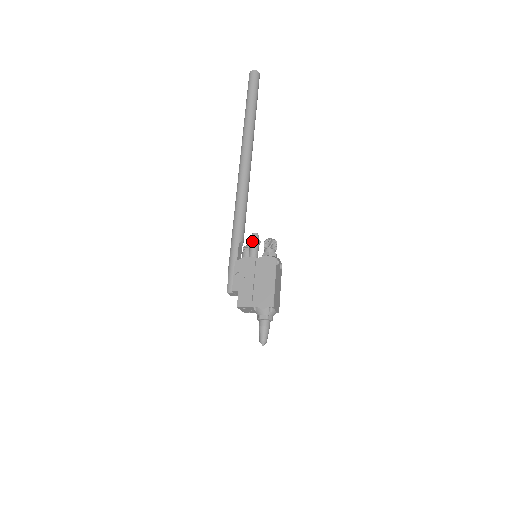
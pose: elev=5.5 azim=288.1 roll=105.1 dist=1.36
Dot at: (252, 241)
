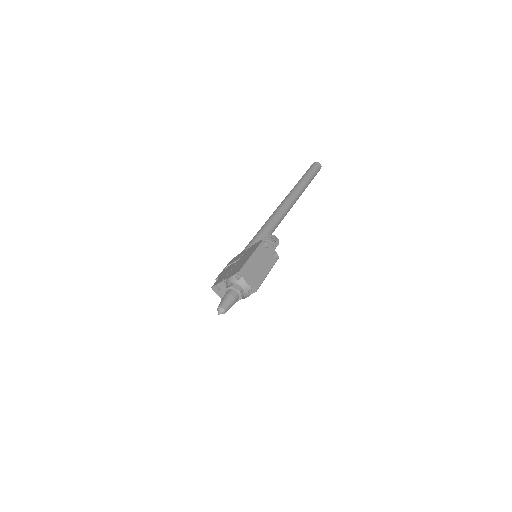
Dot at: occluded
